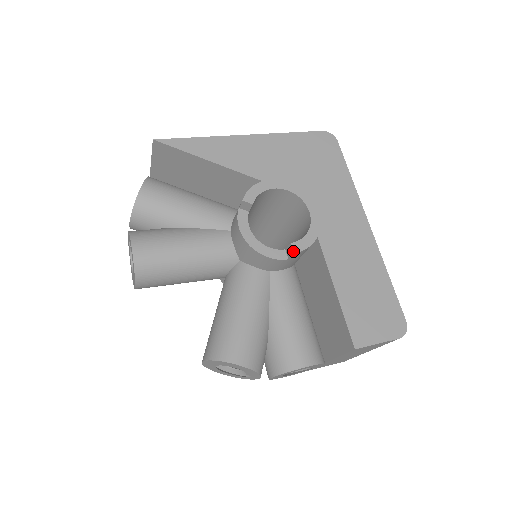
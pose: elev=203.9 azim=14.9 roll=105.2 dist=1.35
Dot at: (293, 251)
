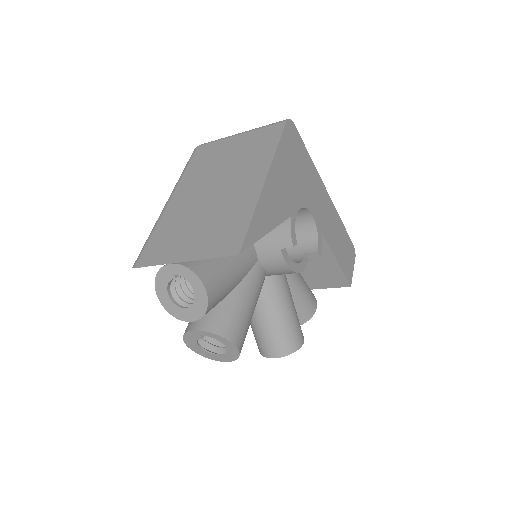
Dot at: (320, 257)
